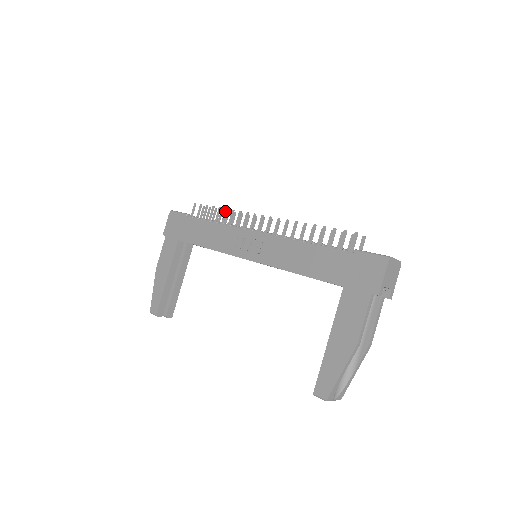
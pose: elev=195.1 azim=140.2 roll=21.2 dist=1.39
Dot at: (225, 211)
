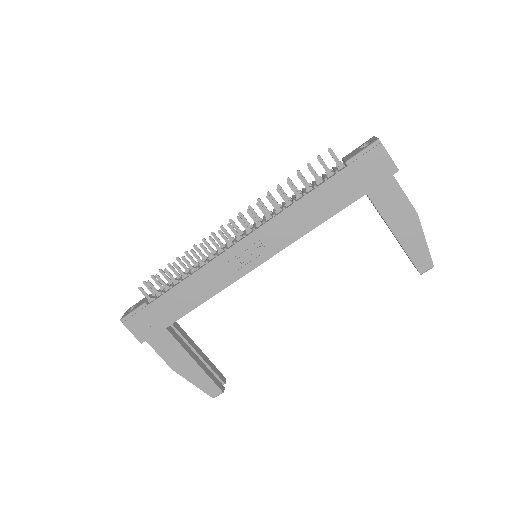
Dot at: (184, 260)
